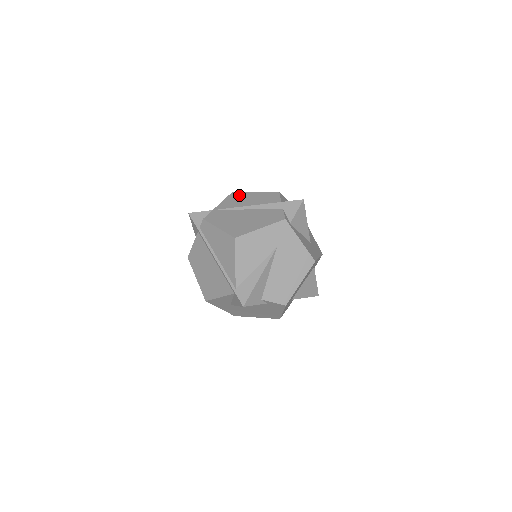
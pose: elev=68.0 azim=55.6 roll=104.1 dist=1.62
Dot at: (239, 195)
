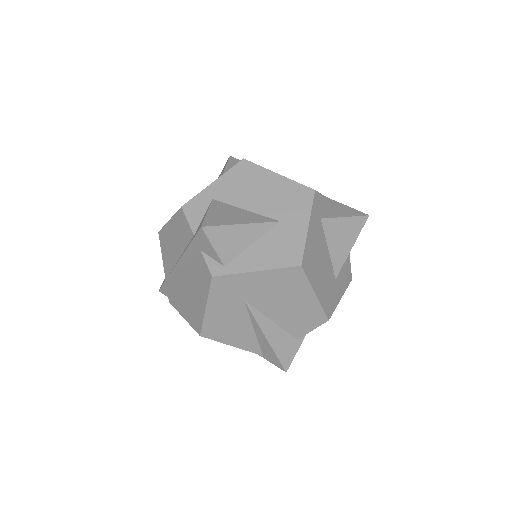
Dot at: (164, 236)
